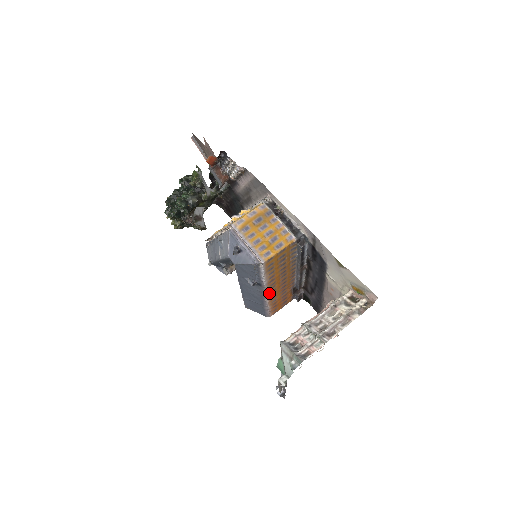
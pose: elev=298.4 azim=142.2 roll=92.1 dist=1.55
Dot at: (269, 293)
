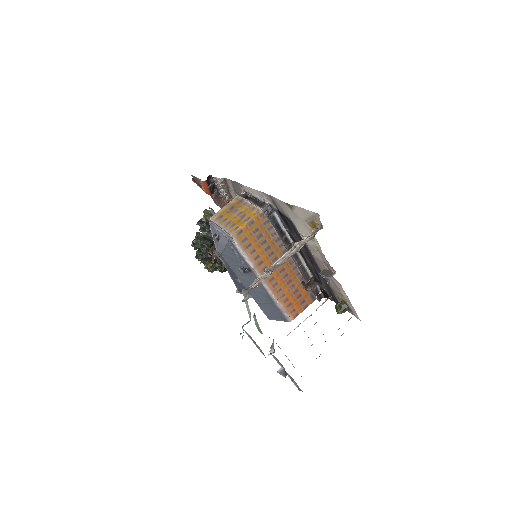
Dot at: (268, 282)
